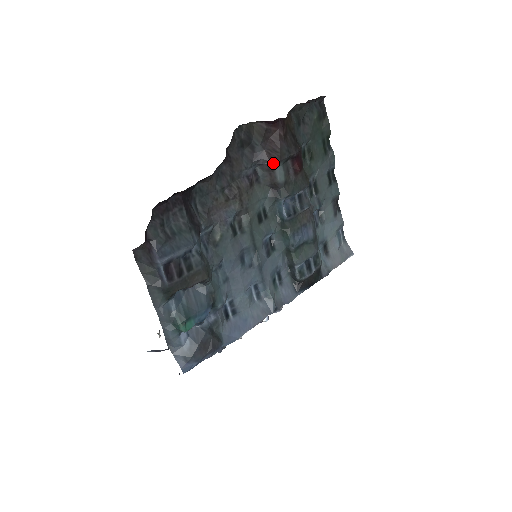
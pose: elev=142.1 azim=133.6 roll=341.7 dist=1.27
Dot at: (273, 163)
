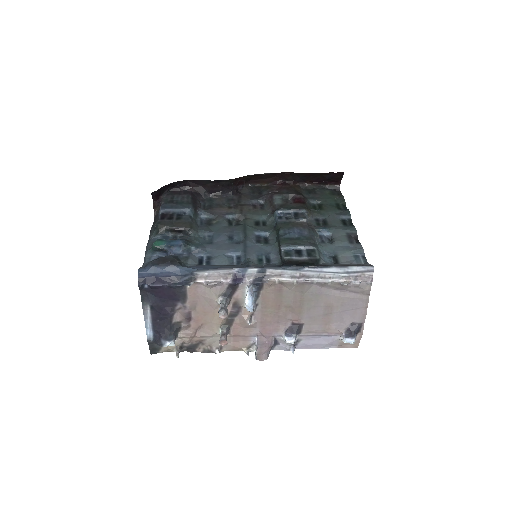
Dot at: (272, 195)
